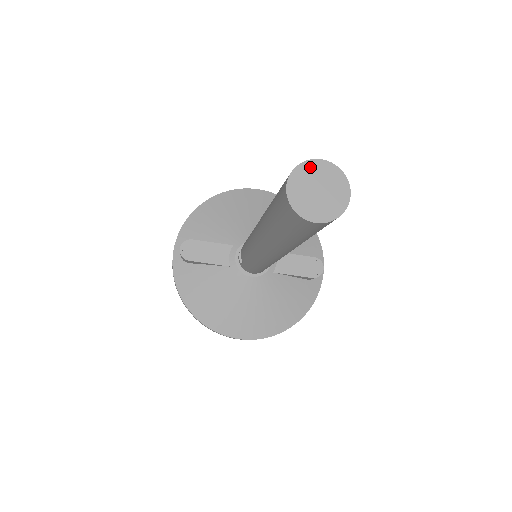
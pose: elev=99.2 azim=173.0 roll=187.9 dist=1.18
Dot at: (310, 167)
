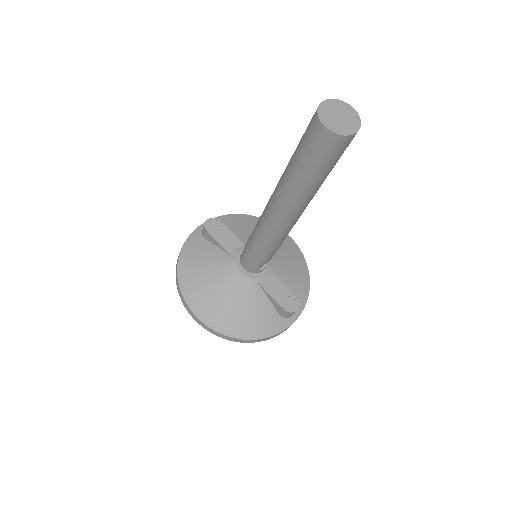
Dot at: (343, 105)
